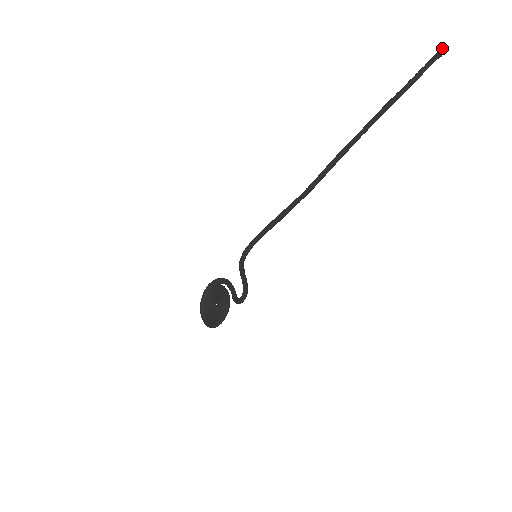
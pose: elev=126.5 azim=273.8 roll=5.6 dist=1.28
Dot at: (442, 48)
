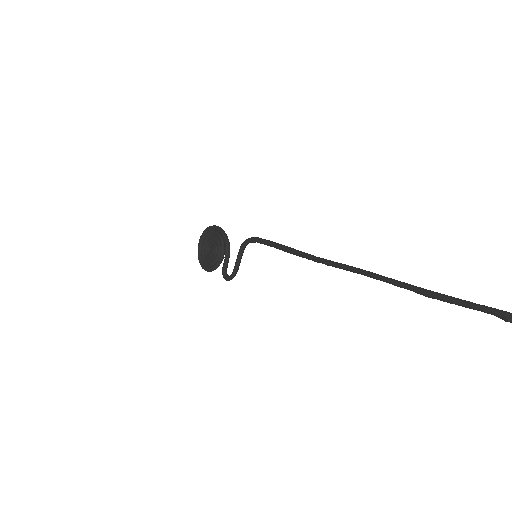
Dot at: out of frame
